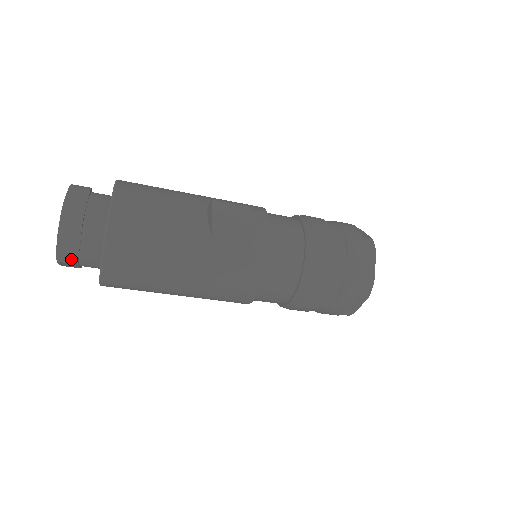
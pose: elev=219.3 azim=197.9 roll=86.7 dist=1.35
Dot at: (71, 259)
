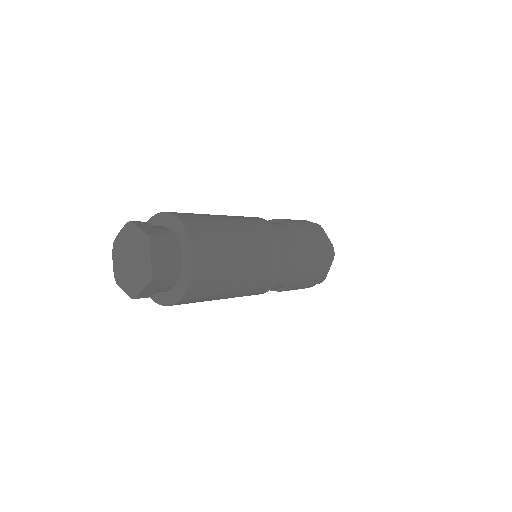
Dot at: occluded
